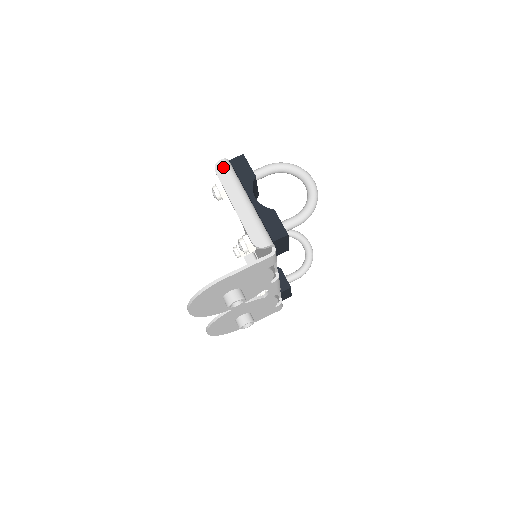
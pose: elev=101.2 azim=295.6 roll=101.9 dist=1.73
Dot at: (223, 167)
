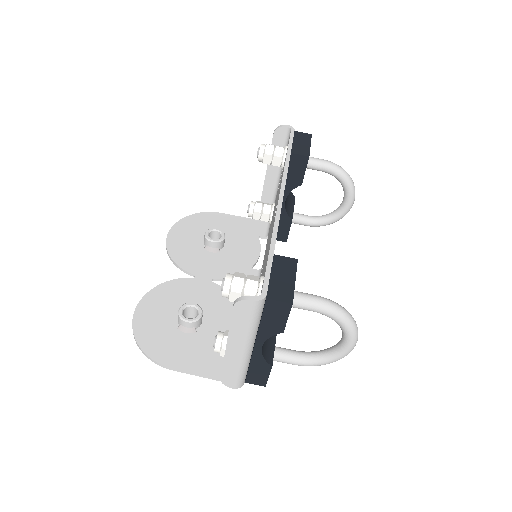
Dot at: (248, 310)
